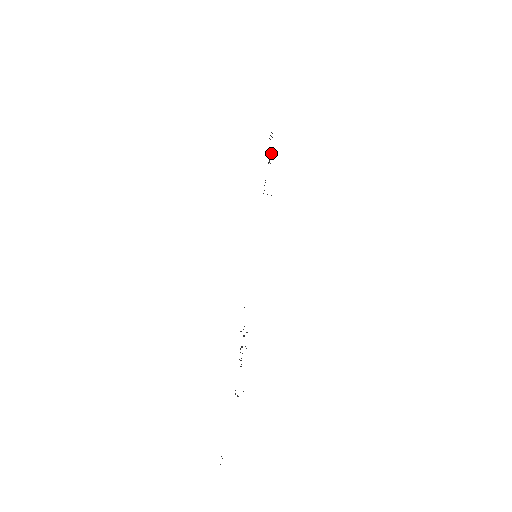
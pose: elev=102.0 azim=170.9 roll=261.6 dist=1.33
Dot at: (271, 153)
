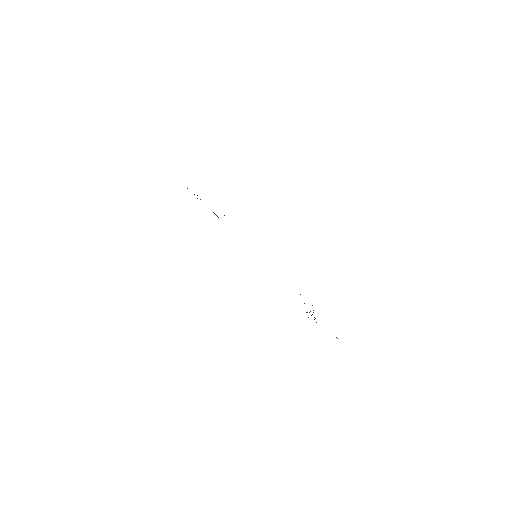
Dot at: (194, 194)
